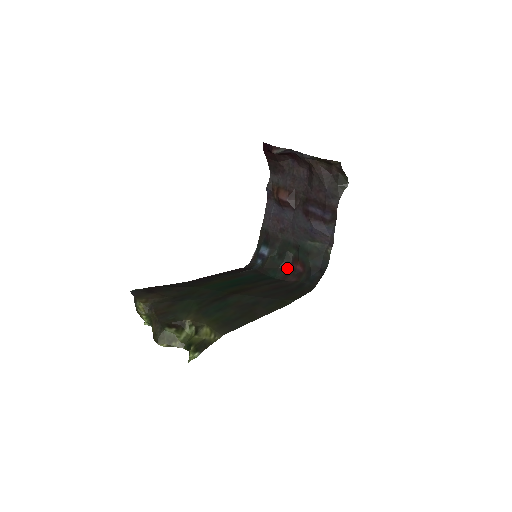
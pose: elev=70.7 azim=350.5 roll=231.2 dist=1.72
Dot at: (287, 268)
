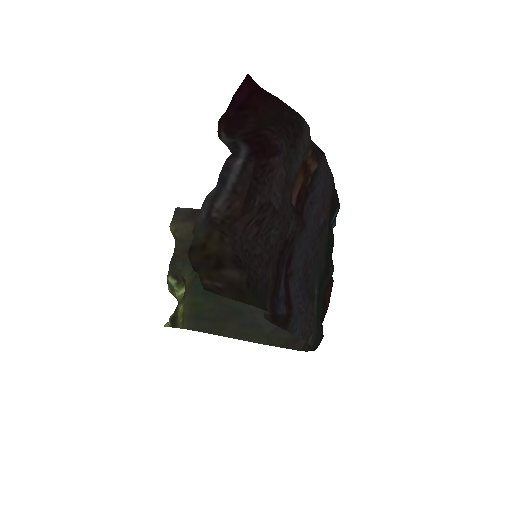
Dot at: (332, 277)
